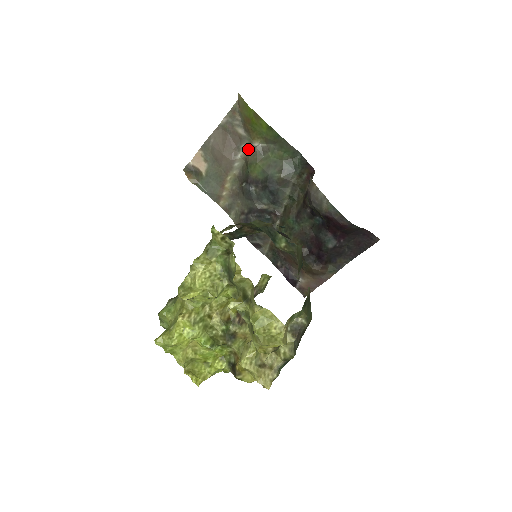
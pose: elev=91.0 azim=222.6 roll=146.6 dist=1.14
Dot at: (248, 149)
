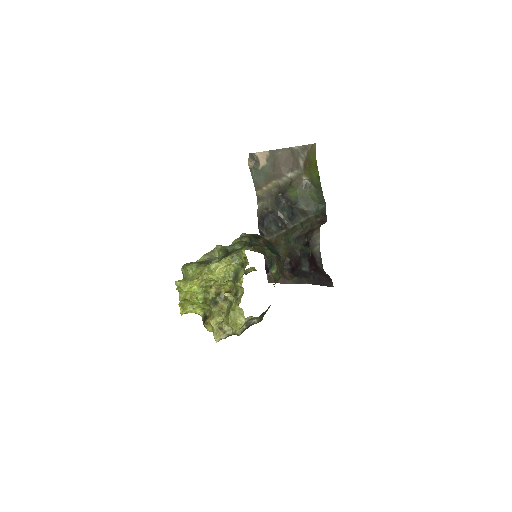
Dot at: (298, 176)
